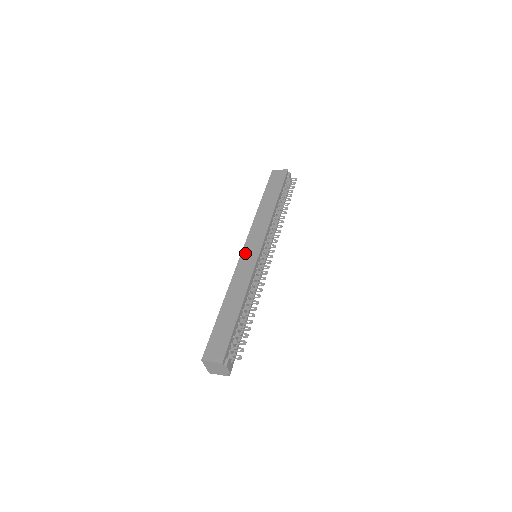
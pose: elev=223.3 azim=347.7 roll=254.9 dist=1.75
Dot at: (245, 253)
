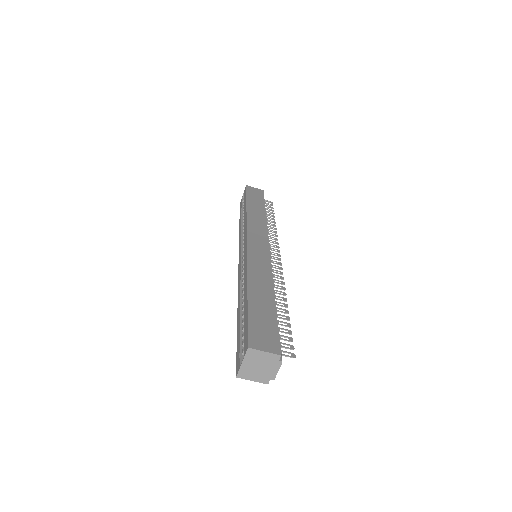
Dot at: (252, 246)
